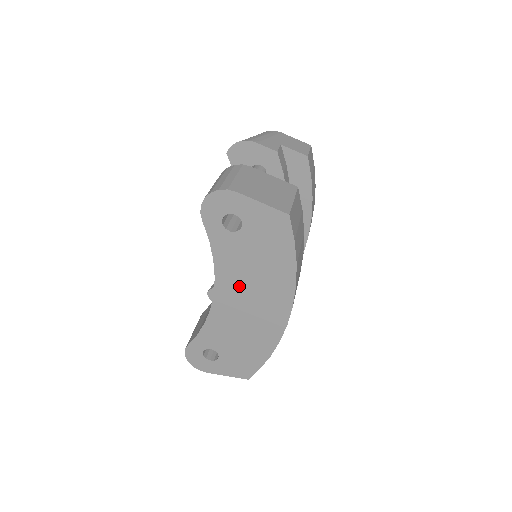
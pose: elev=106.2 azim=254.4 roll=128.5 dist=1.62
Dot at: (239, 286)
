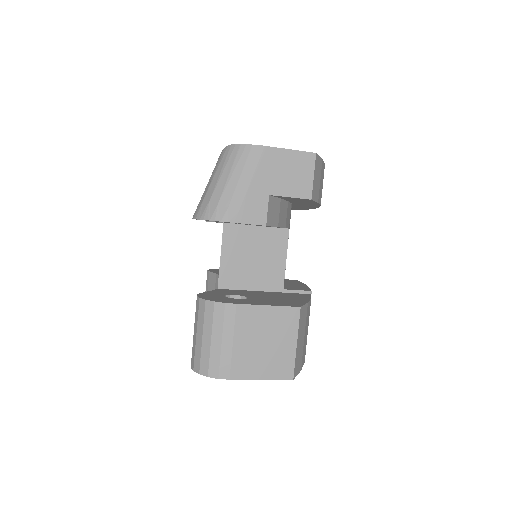
Dot at: occluded
